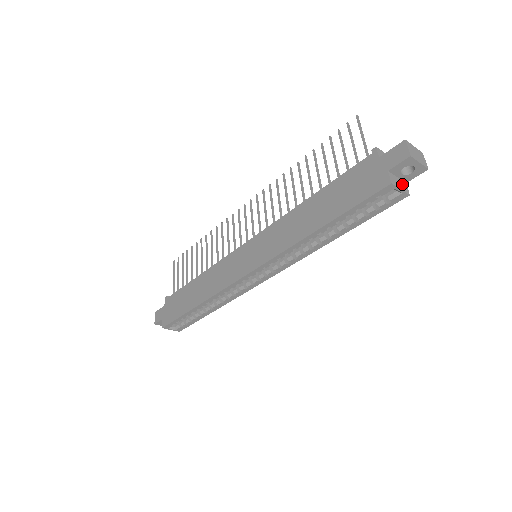
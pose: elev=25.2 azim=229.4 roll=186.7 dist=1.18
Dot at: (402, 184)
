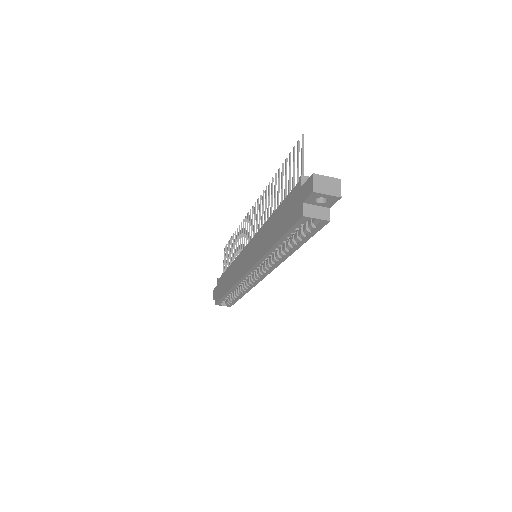
Dot at: (322, 211)
